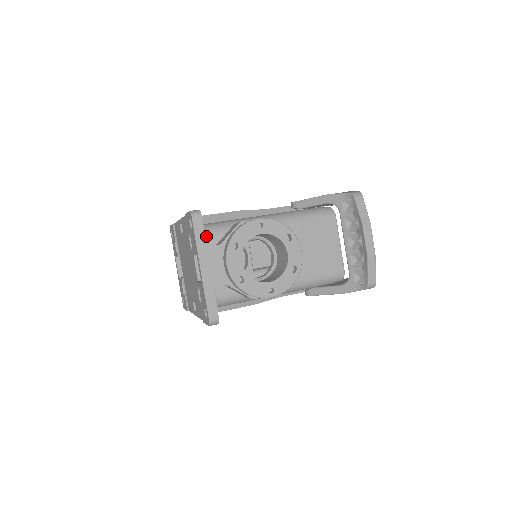
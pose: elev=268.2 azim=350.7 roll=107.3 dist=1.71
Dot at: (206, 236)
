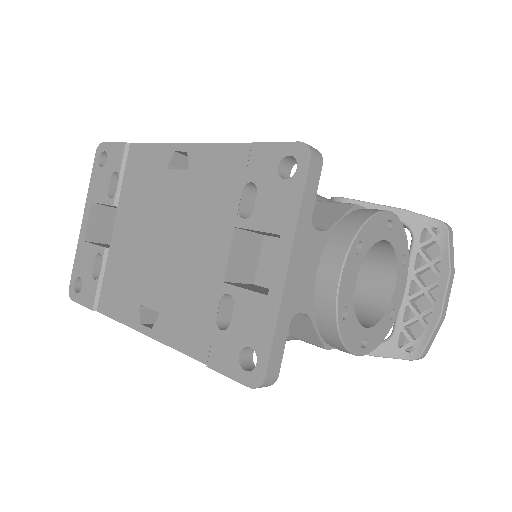
Dot at: occluded
